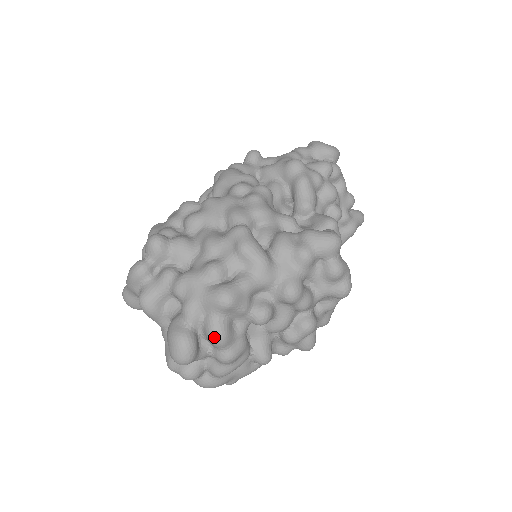
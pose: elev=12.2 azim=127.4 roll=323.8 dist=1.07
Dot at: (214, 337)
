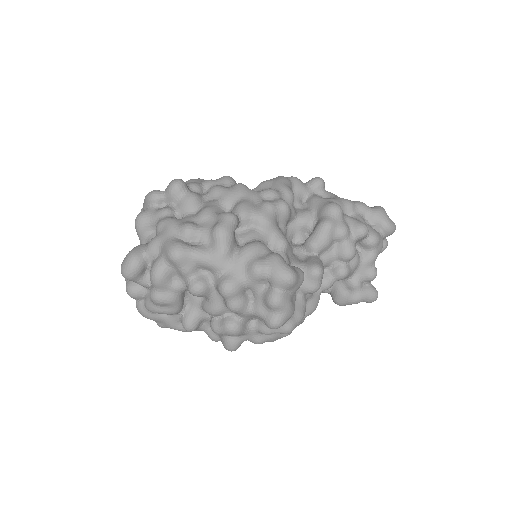
Dot at: (152, 274)
